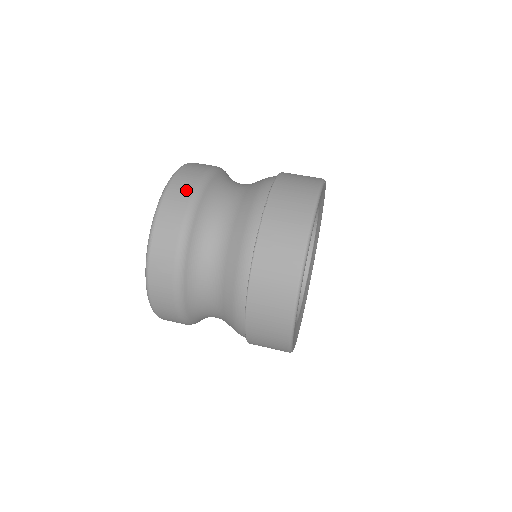
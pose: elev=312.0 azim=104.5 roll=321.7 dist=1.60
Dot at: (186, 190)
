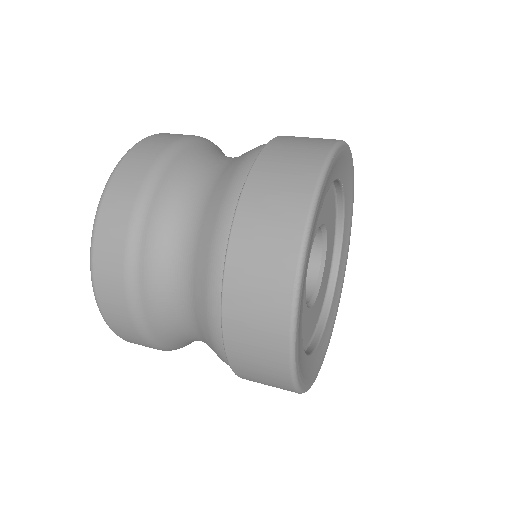
Dot at: occluded
